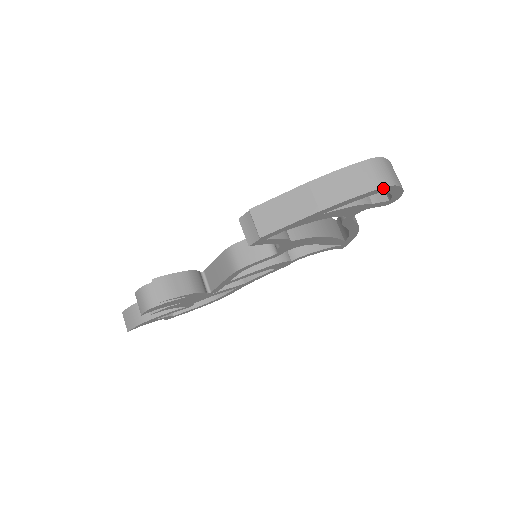
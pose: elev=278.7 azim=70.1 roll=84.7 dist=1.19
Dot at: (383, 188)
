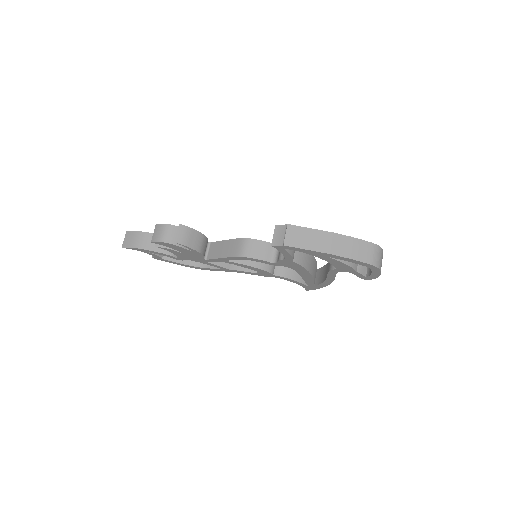
Dot at: (372, 266)
